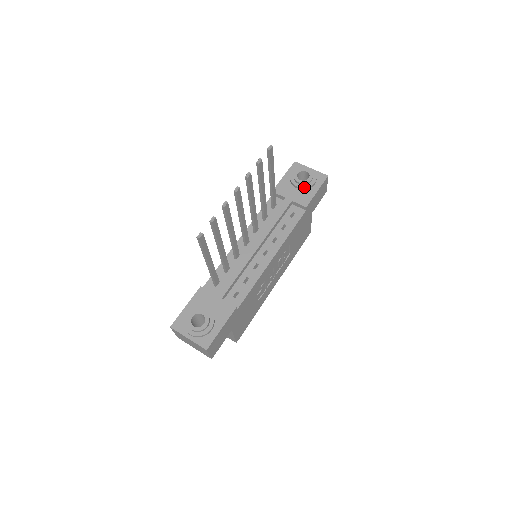
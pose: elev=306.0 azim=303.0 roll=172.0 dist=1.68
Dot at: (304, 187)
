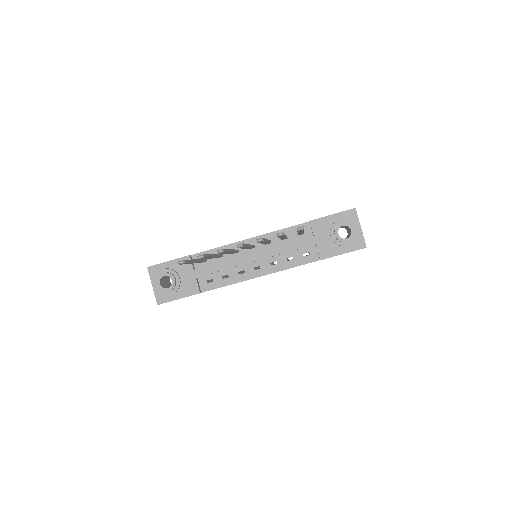
Dot at: (336, 242)
